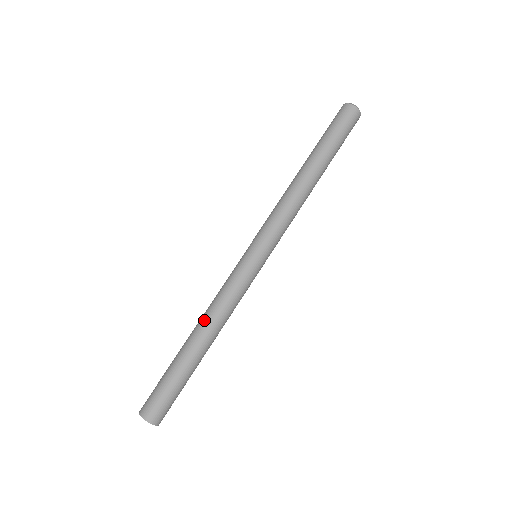
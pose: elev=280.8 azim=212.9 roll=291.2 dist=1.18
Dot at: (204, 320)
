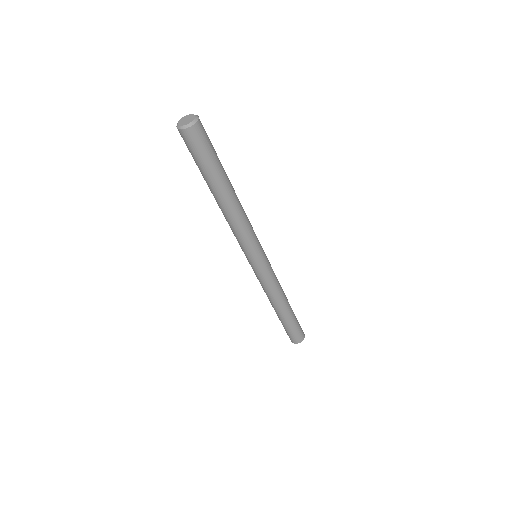
Dot at: (276, 303)
